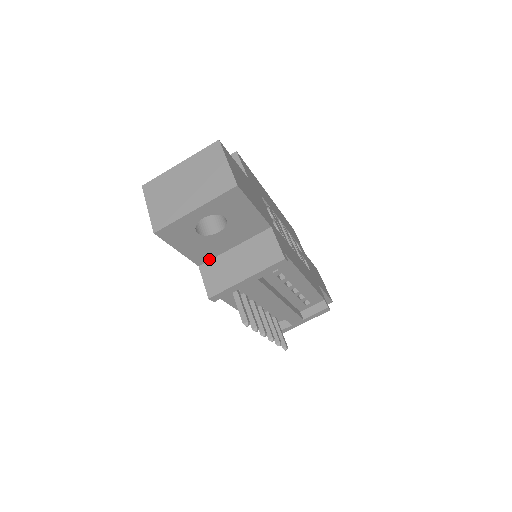
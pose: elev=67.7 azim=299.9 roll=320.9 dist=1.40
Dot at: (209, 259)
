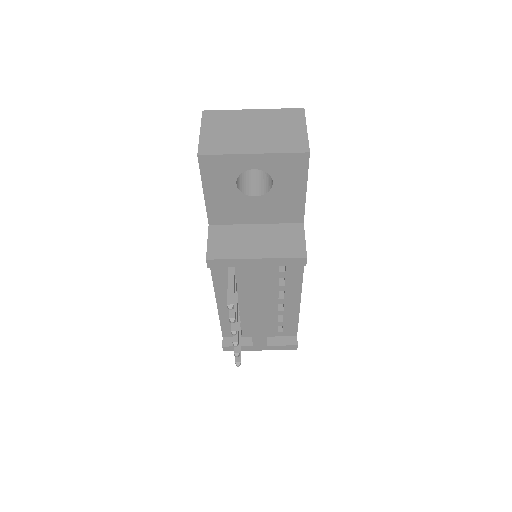
Dot at: (224, 223)
